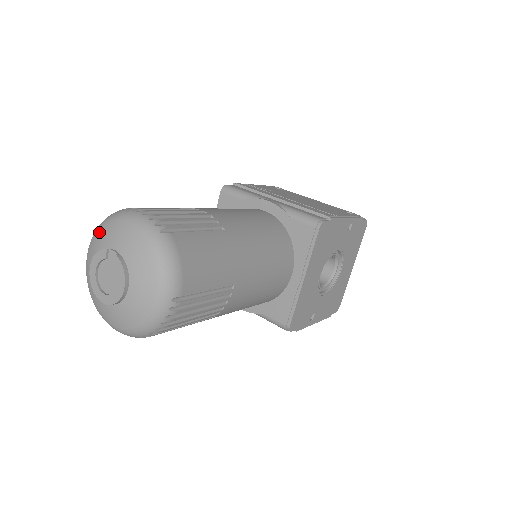
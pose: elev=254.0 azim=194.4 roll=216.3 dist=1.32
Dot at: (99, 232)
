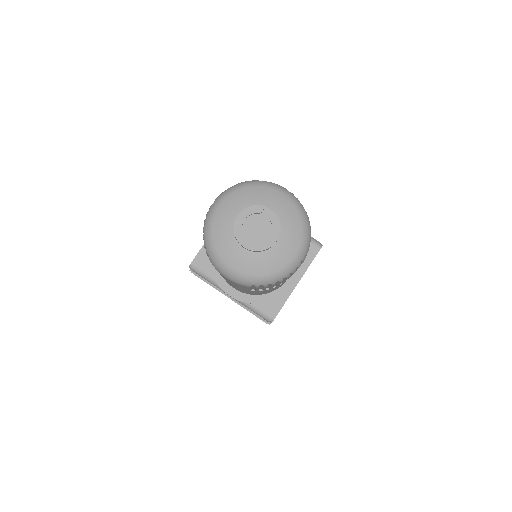
Dot at: (246, 190)
